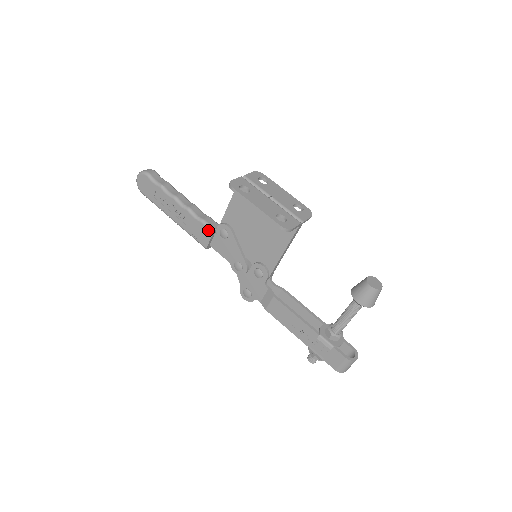
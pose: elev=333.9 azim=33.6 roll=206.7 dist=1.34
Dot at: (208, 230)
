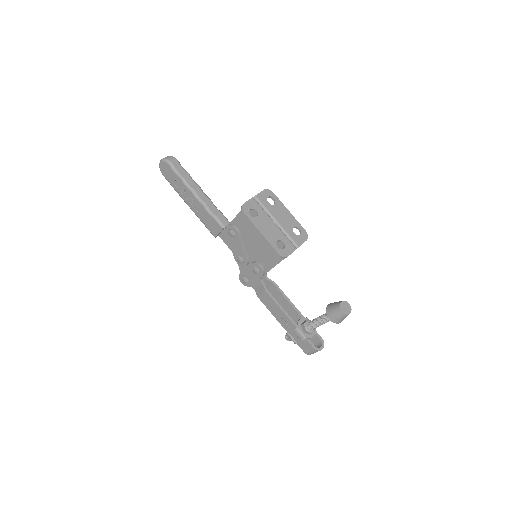
Dot at: (218, 226)
